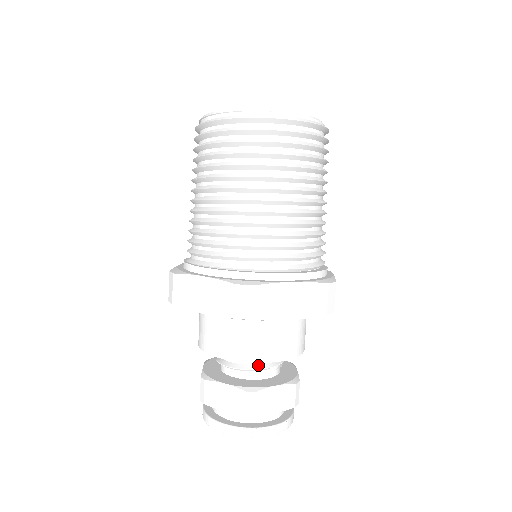
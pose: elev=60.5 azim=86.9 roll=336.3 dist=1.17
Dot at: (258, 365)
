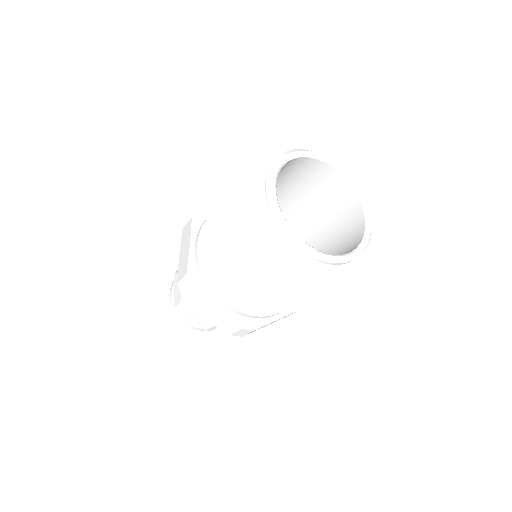
Dot at: occluded
